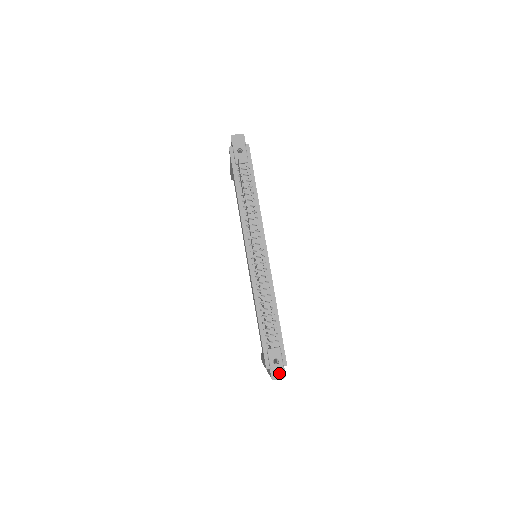
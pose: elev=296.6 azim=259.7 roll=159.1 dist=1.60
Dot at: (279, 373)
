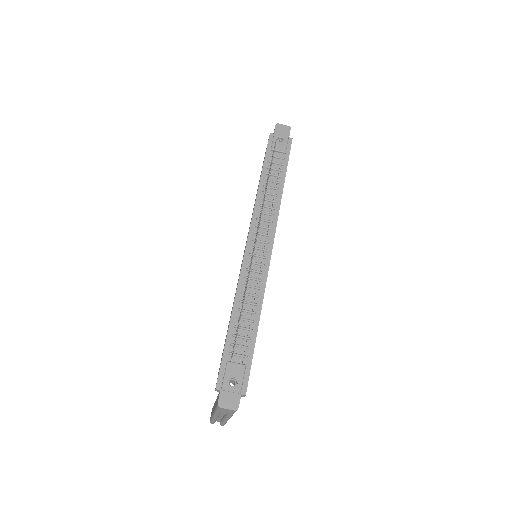
Dot at: (231, 400)
